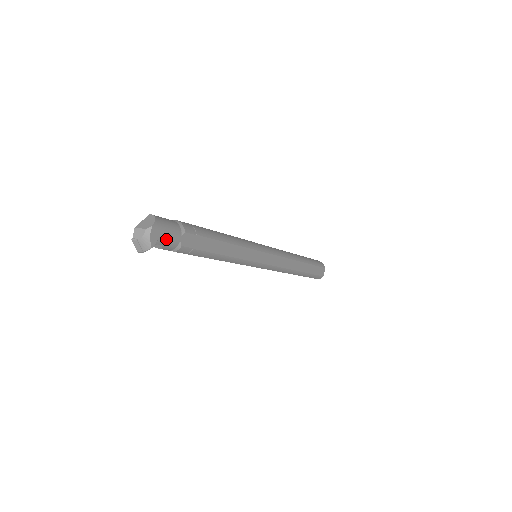
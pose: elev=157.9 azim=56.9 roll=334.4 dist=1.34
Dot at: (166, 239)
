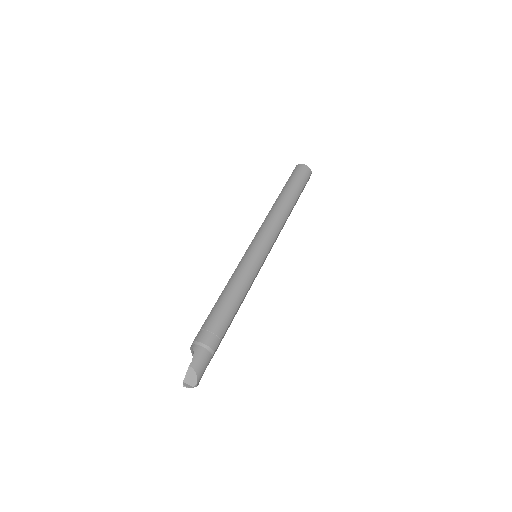
Dot at: (204, 371)
